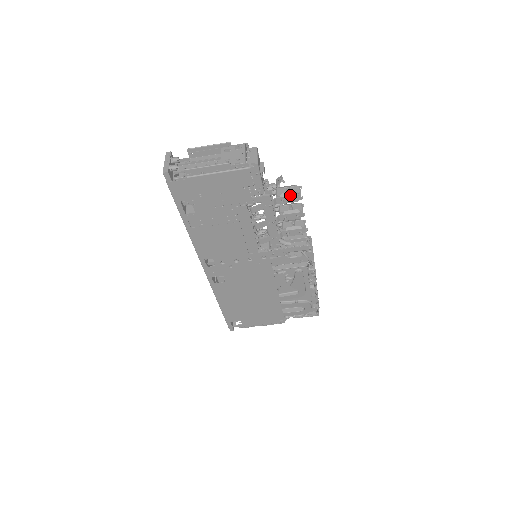
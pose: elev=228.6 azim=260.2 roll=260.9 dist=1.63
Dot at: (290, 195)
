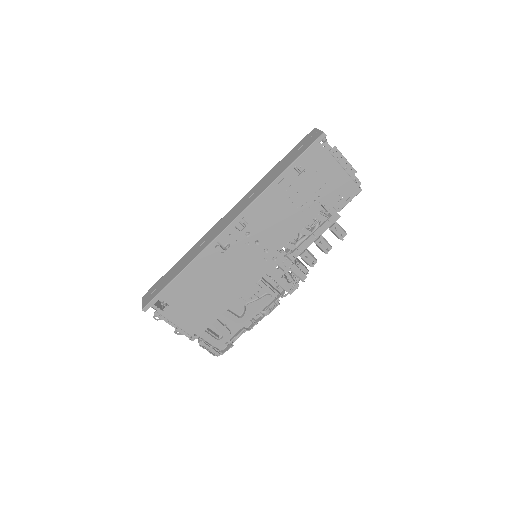
Dot at: (343, 230)
